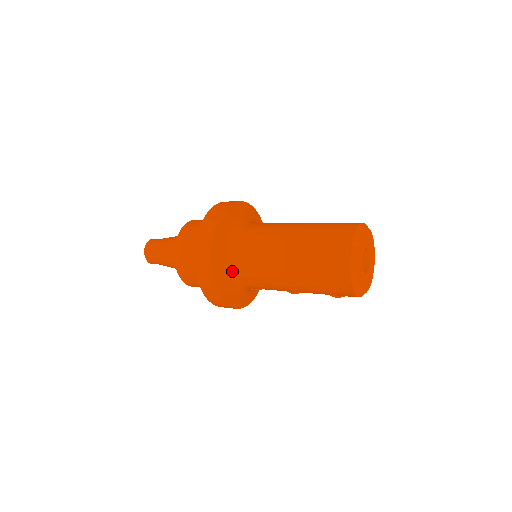
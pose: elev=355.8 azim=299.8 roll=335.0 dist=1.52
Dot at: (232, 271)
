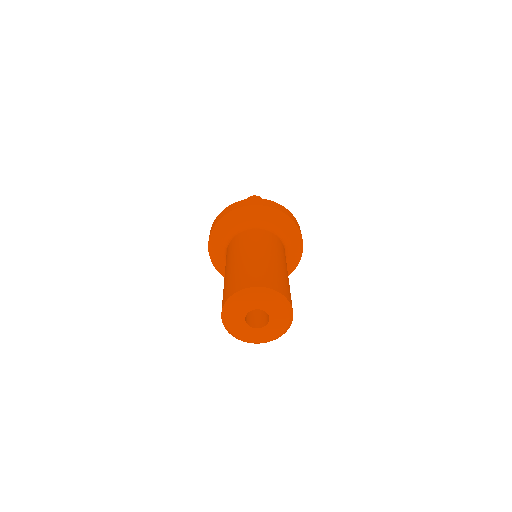
Dot at: occluded
